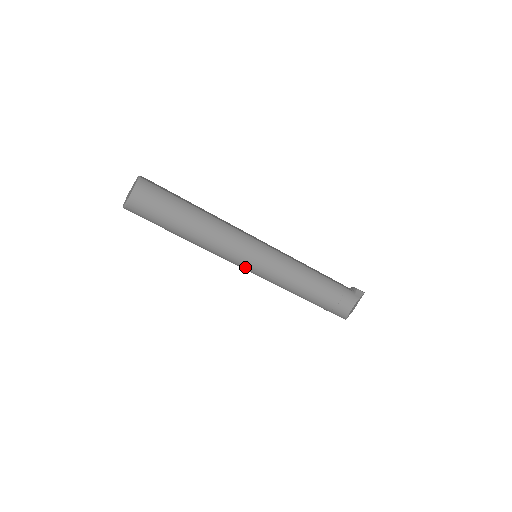
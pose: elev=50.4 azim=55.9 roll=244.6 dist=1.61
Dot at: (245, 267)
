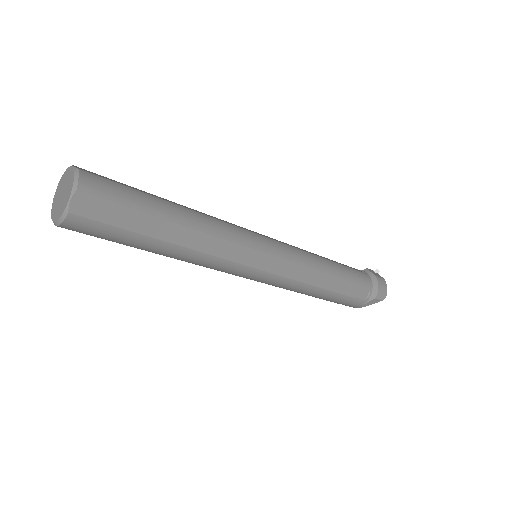
Dot at: occluded
